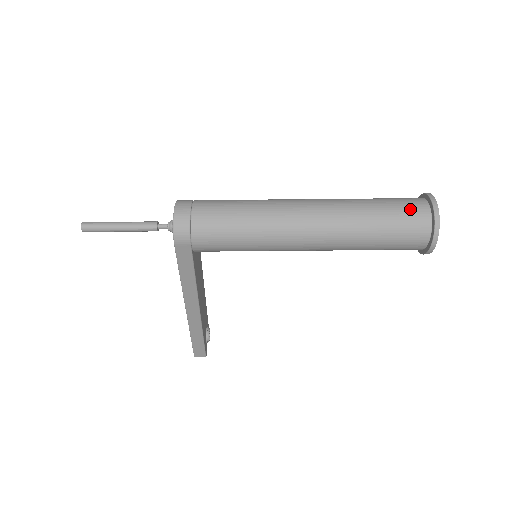
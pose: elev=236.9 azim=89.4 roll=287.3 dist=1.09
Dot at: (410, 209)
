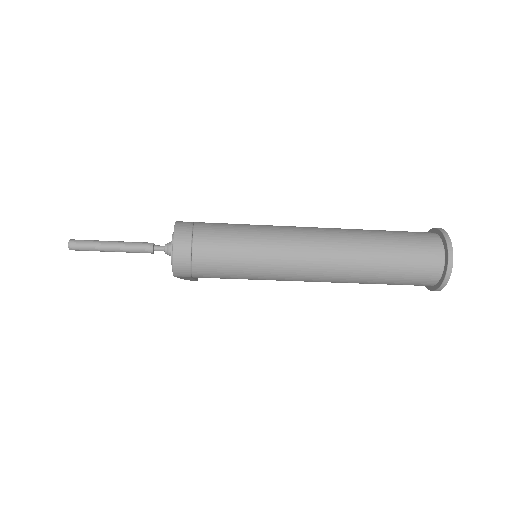
Dot at: (424, 262)
